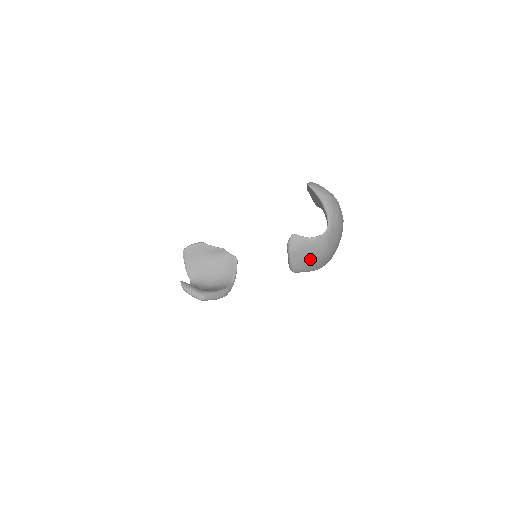
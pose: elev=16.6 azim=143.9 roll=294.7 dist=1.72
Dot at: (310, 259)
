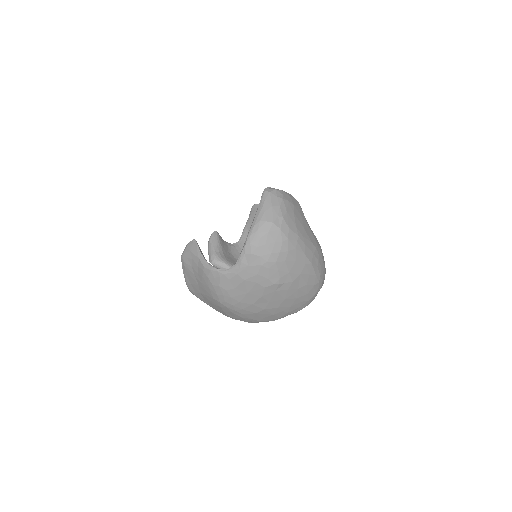
Dot at: (204, 291)
